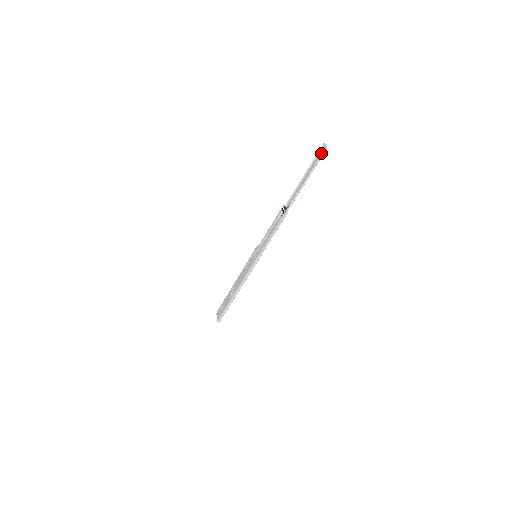
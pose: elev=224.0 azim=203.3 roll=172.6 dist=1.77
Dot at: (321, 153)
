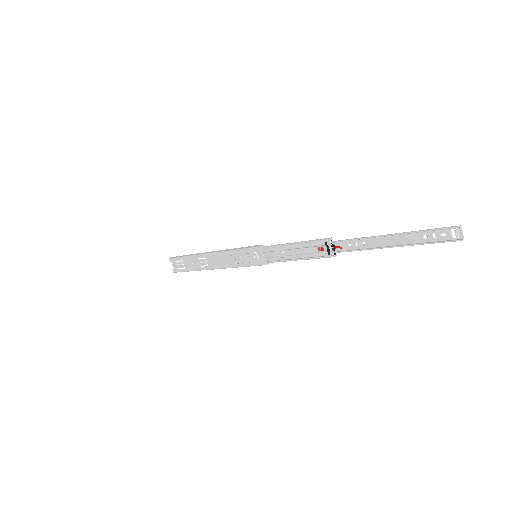
Dot at: (446, 234)
